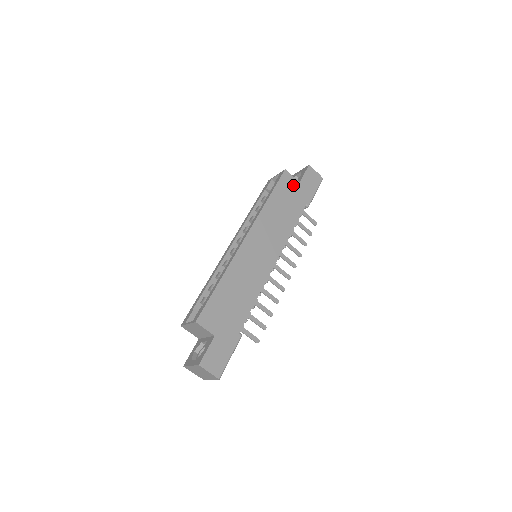
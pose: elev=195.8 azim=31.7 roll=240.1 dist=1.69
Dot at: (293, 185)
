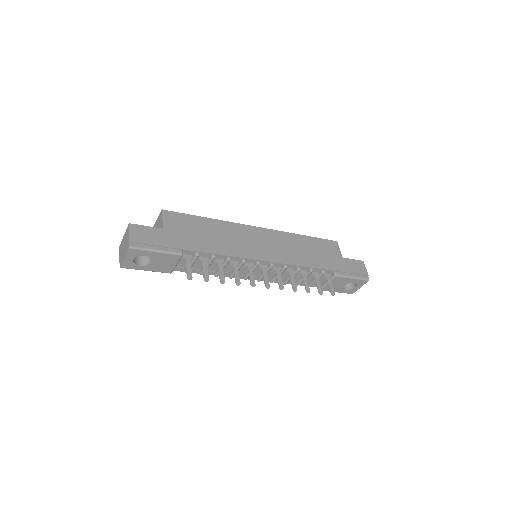
Dot at: (335, 253)
